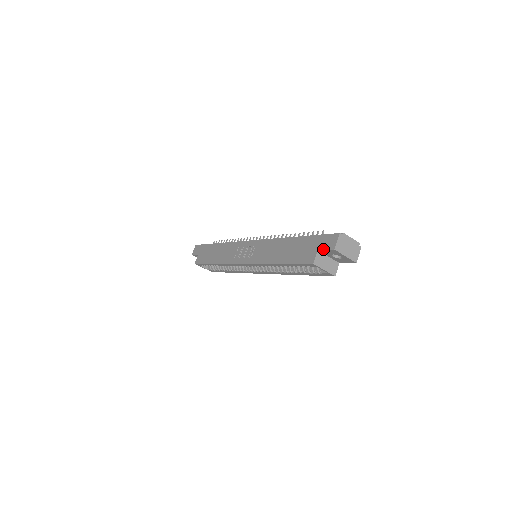
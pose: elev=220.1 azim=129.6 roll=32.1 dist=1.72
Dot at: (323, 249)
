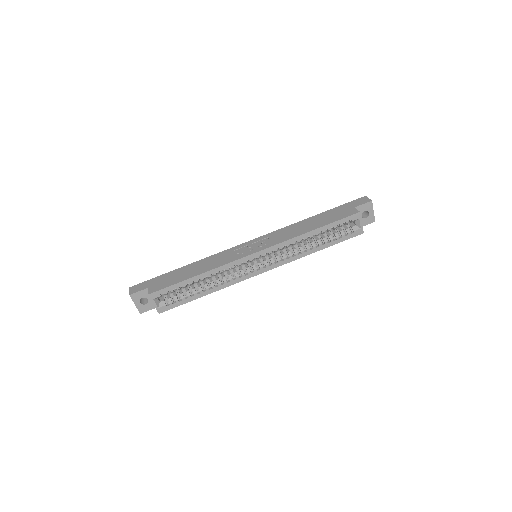
Dot at: (360, 204)
